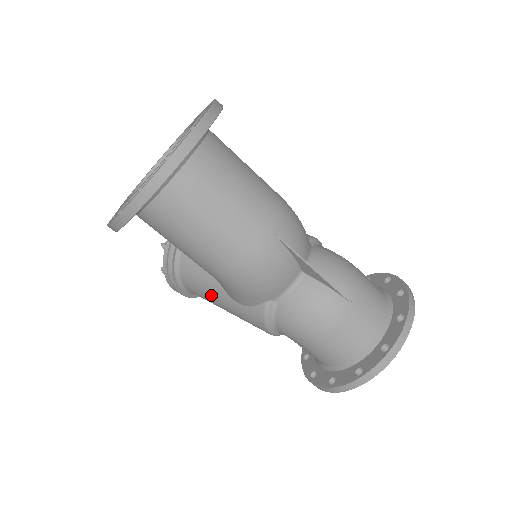
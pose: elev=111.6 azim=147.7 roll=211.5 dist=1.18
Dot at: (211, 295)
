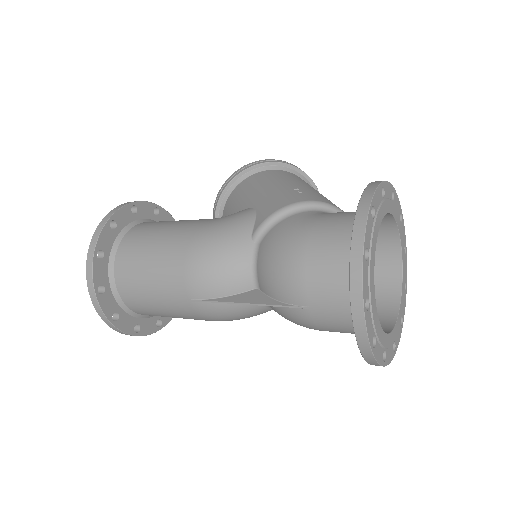
Dot at: occluded
